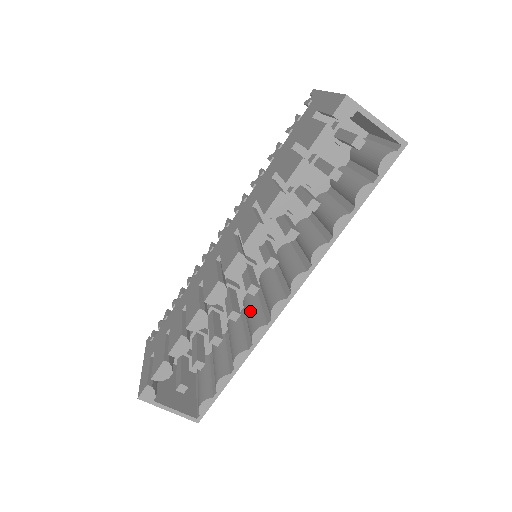
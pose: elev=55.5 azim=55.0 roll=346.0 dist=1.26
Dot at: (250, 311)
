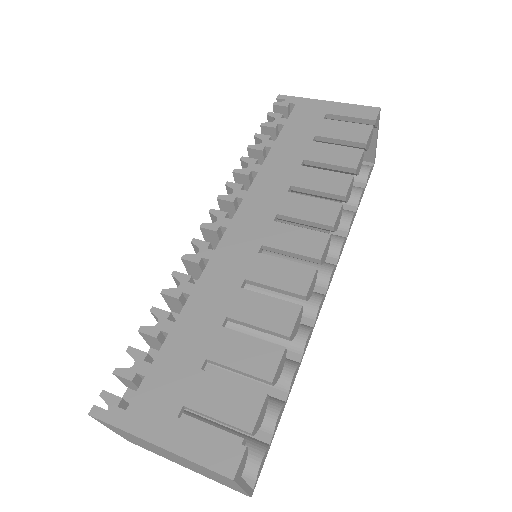
Dot at: occluded
